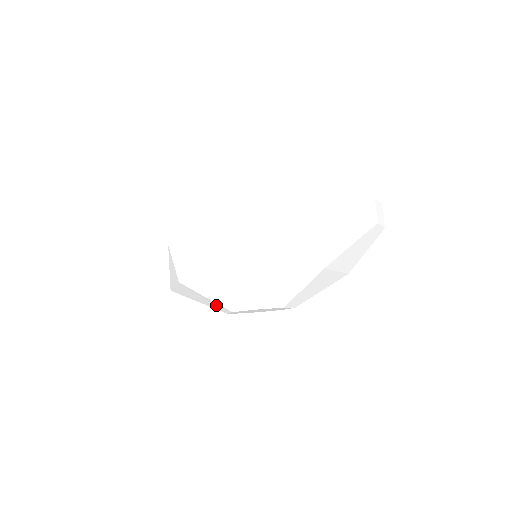
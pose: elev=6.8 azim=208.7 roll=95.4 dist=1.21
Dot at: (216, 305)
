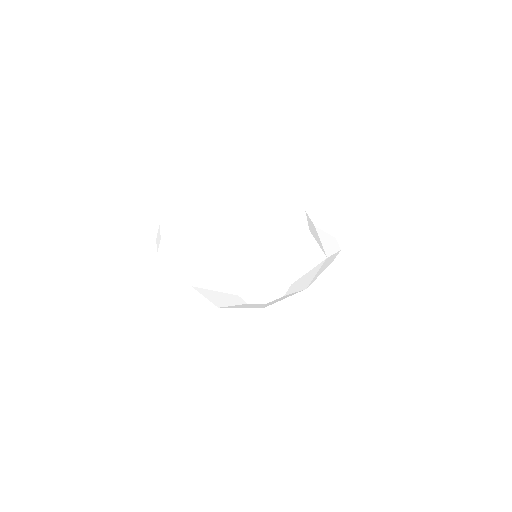
Dot at: (252, 265)
